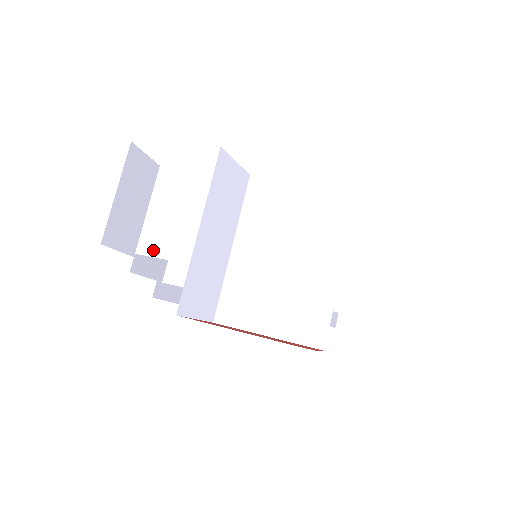
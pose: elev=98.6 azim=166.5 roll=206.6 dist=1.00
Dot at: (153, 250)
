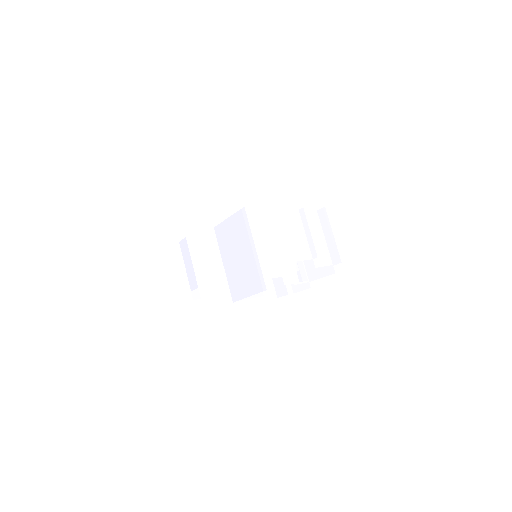
Dot at: (194, 286)
